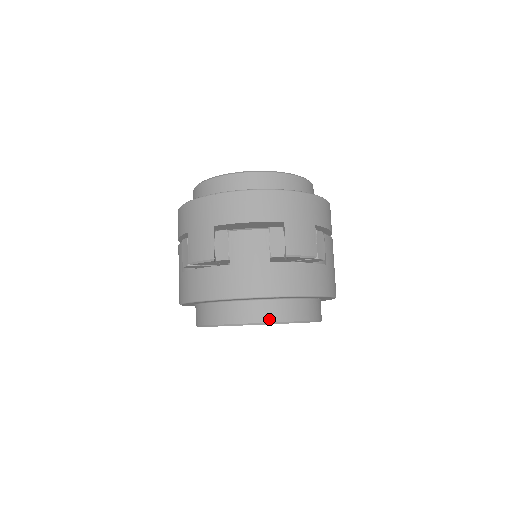
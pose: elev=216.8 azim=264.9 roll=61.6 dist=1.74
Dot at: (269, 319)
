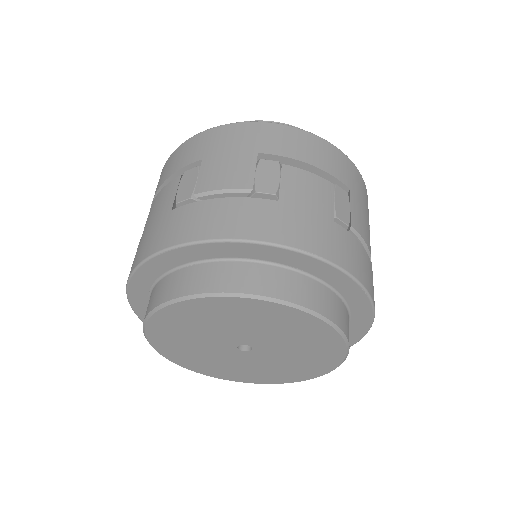
Dot at: (173, 295)
